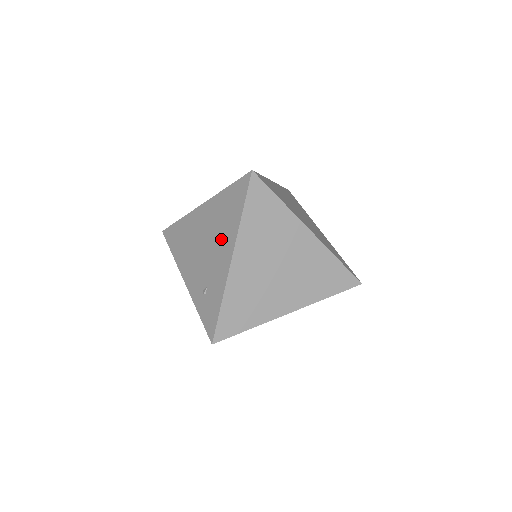
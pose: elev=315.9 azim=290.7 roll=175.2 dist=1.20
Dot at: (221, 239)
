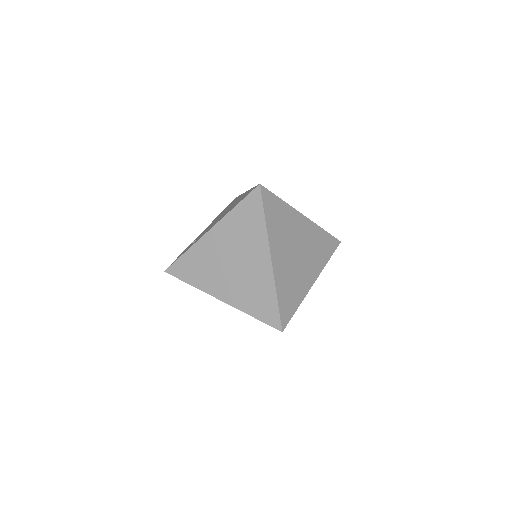
Dot at: (222, 216)
